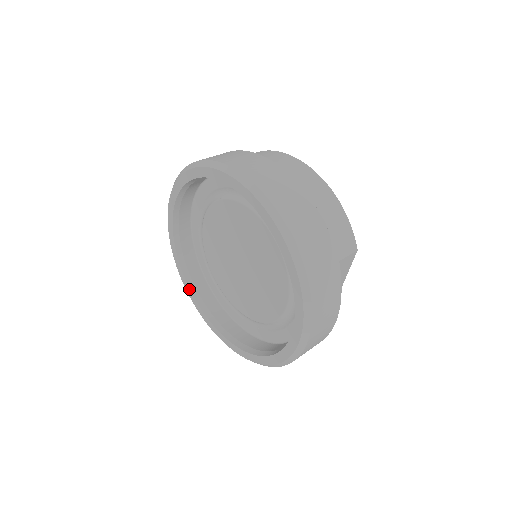
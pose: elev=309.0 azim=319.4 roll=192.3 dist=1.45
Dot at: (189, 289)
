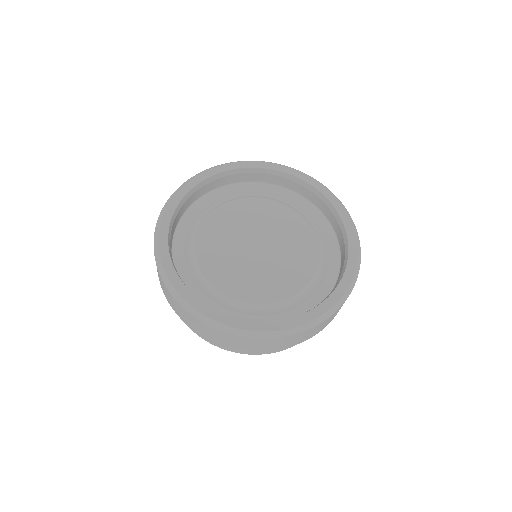
Dot at: (210, 308)
